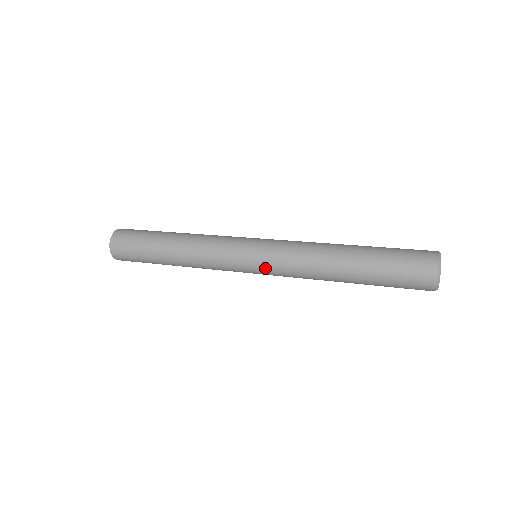
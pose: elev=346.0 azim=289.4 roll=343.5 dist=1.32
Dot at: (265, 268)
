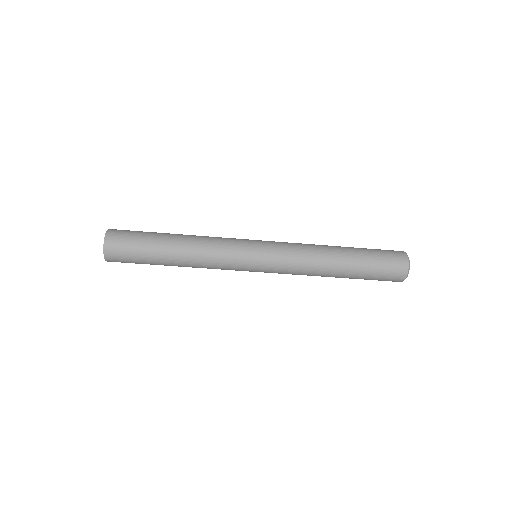
Dot at: (271, 242)
